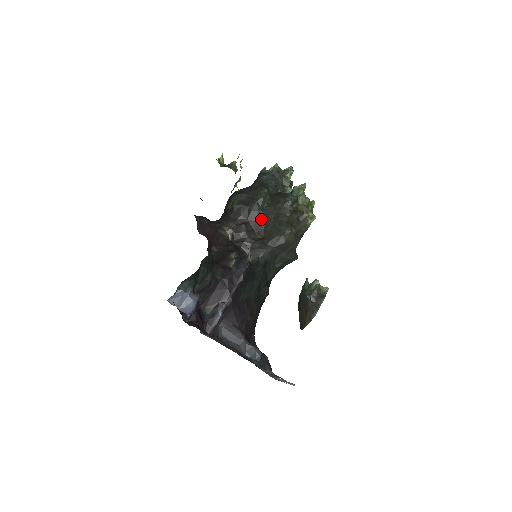
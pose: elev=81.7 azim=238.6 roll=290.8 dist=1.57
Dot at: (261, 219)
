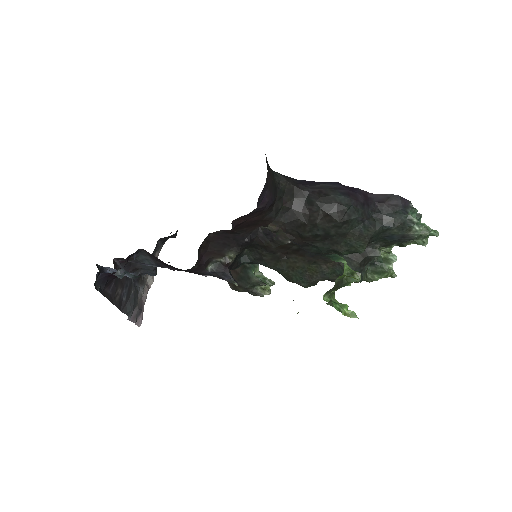
Dot at: occluded
